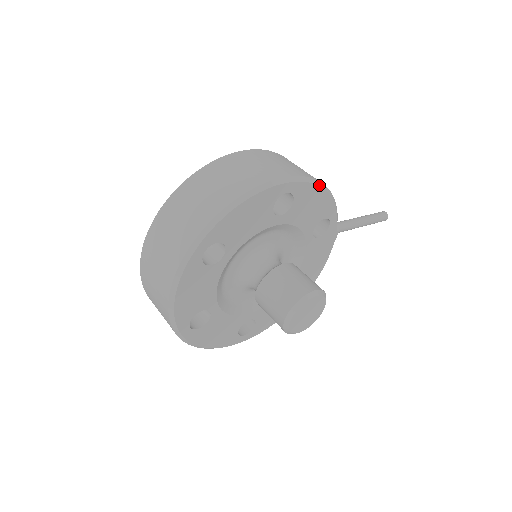
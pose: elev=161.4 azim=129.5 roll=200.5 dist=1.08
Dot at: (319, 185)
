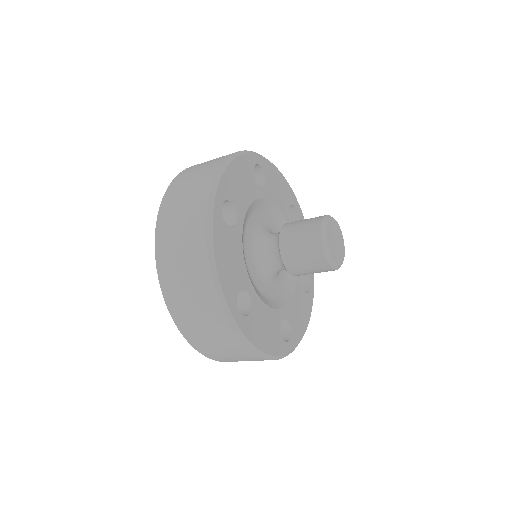
Dot at: (275, 167)
